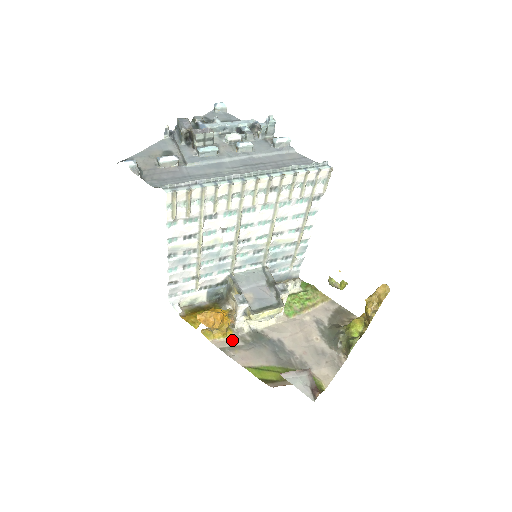
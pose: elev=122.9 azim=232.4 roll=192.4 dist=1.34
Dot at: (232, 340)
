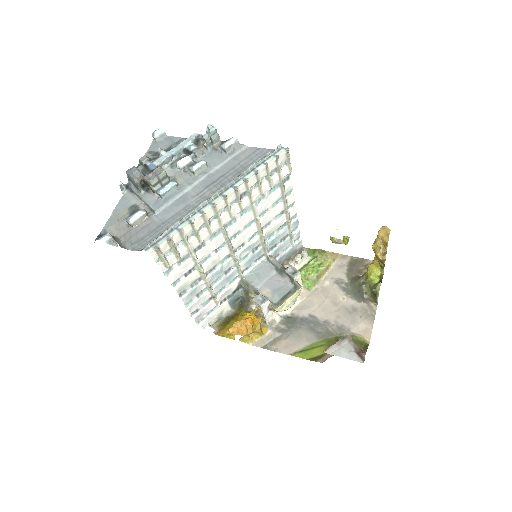
Dot at: (269, 335)
